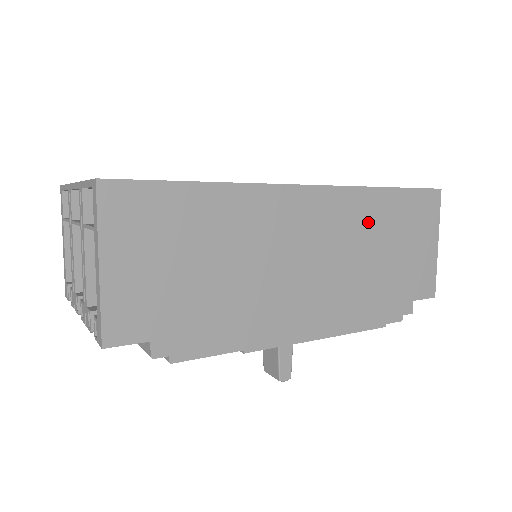
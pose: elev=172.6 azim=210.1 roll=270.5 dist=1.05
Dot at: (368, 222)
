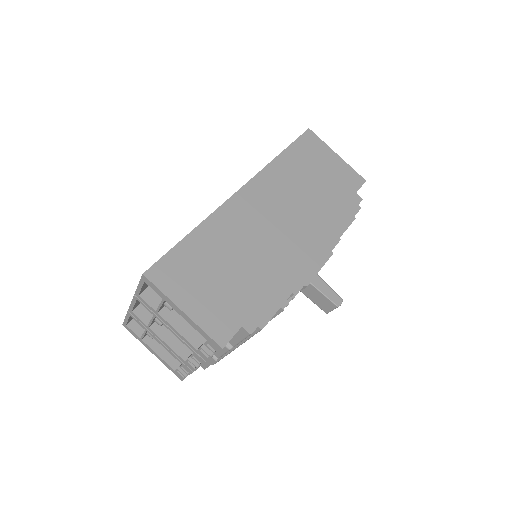
Dot at: (288, 178)
